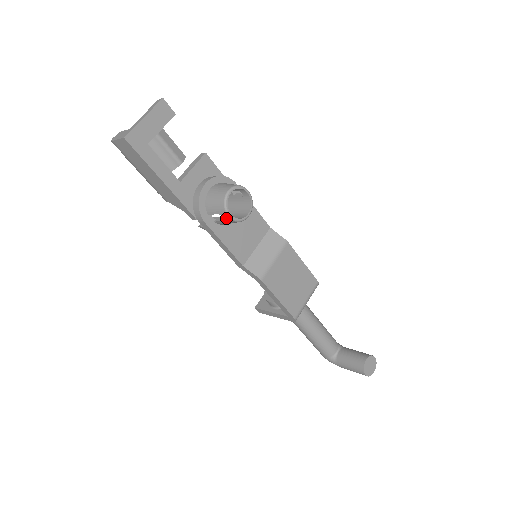
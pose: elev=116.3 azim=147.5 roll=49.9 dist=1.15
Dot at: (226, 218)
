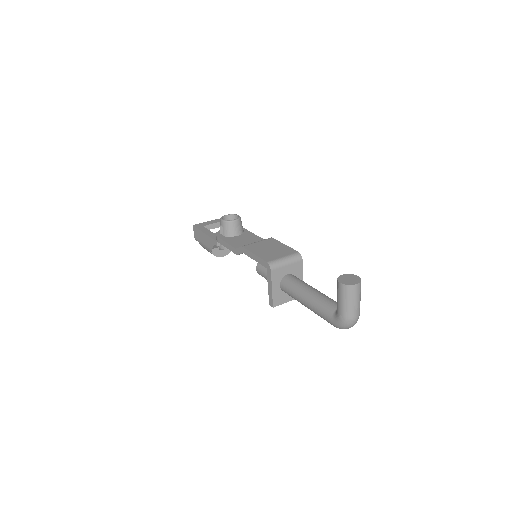
Dot at: (222, 223)
